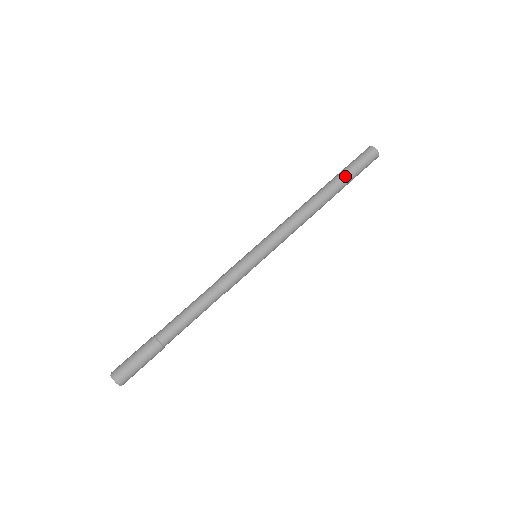
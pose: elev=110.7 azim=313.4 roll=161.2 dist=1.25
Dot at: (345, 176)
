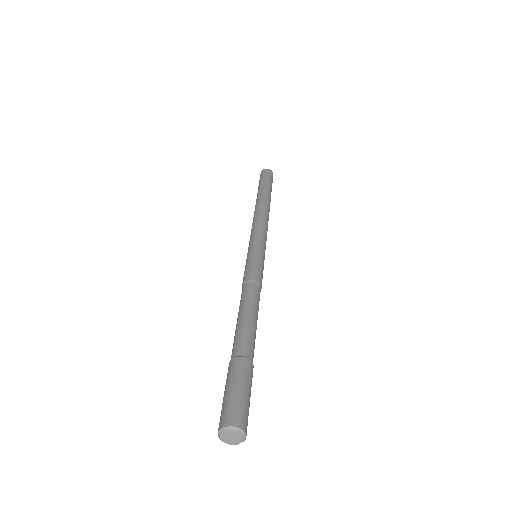
Dot at: (263, 186)
